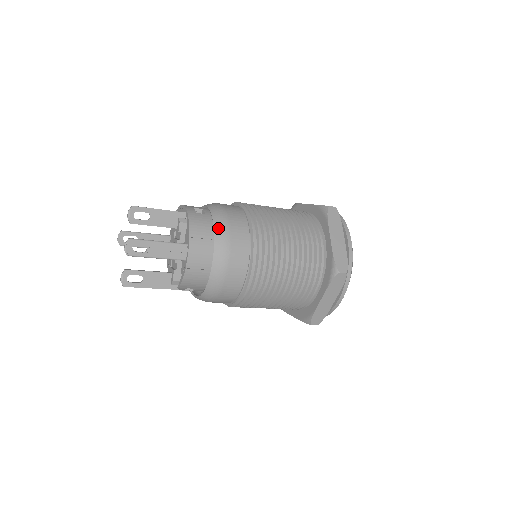
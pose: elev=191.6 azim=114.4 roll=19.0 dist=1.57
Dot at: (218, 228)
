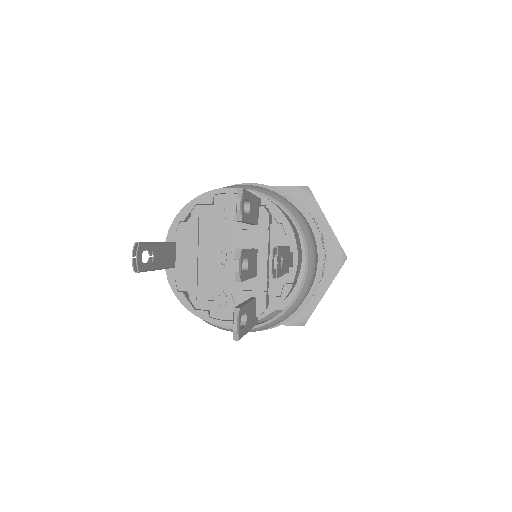
Dot at: (299, 219)
